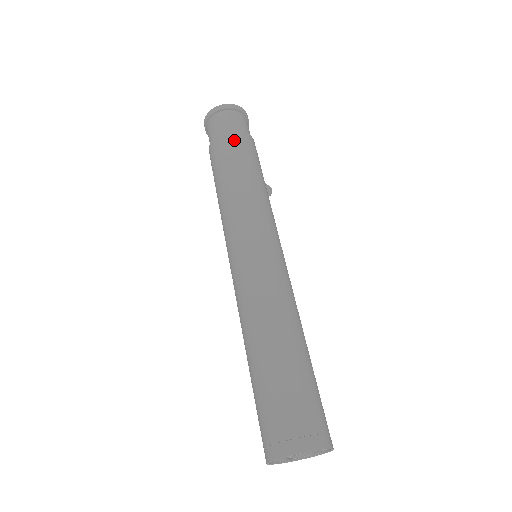
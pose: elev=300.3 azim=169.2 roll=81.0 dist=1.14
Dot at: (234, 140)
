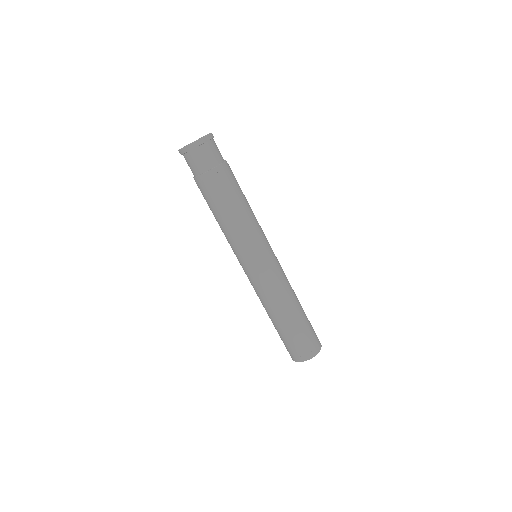
Dot at: (225, 175)
